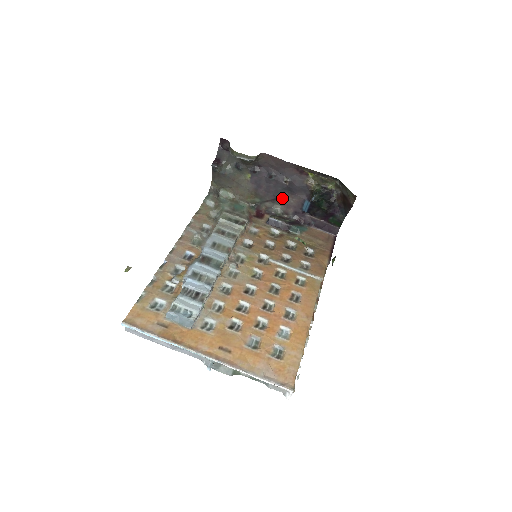
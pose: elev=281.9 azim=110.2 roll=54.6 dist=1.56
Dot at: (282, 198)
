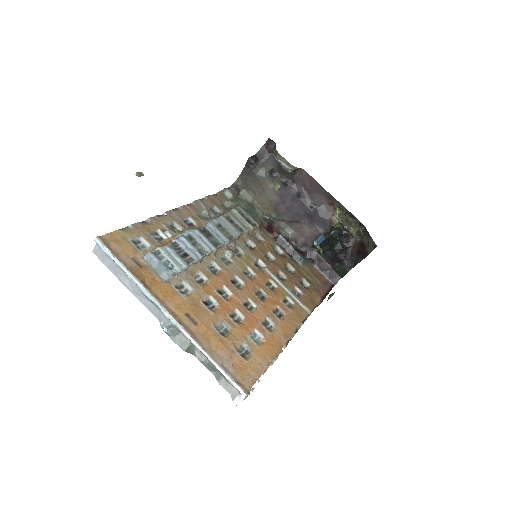
Dot at: (299, 223)
